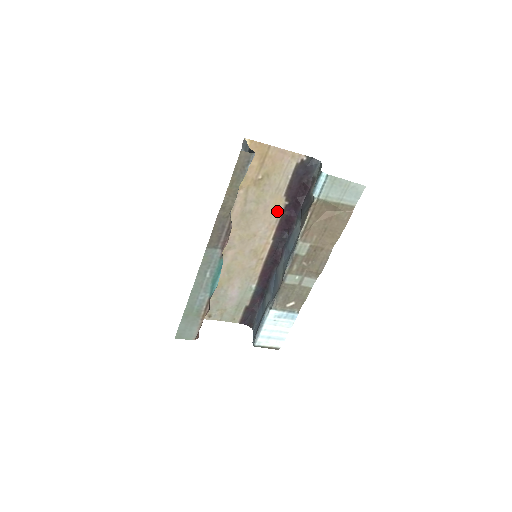
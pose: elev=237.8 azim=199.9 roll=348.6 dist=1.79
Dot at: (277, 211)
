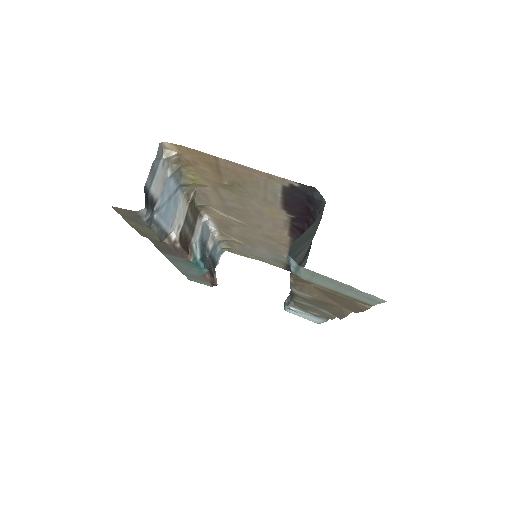
Dot at: (280, 218)
